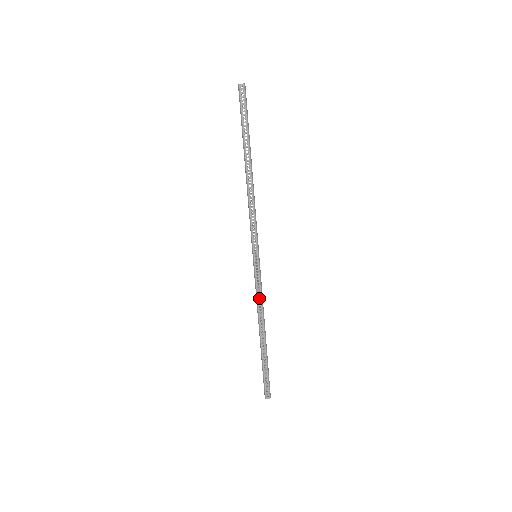
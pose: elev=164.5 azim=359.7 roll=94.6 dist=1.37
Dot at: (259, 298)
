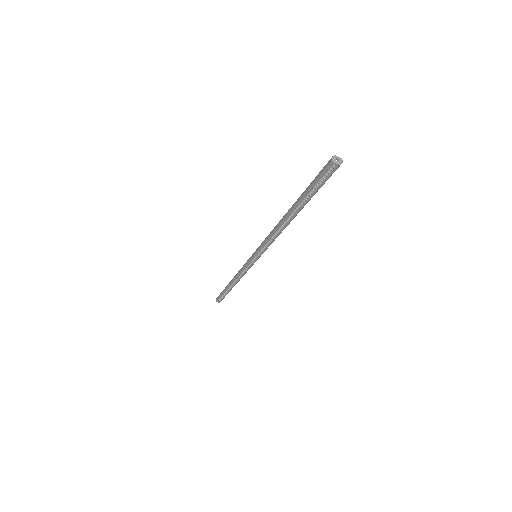
Dot at: occluded
